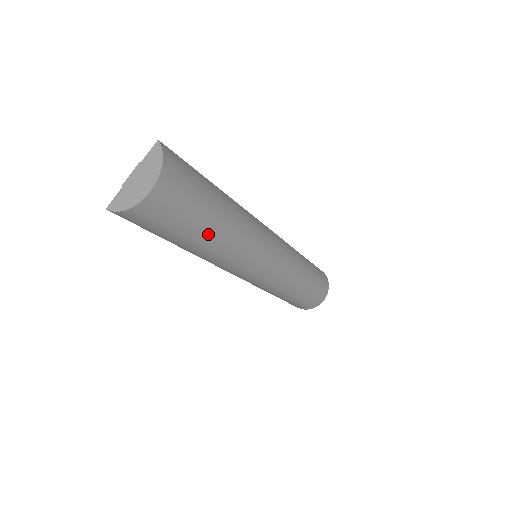
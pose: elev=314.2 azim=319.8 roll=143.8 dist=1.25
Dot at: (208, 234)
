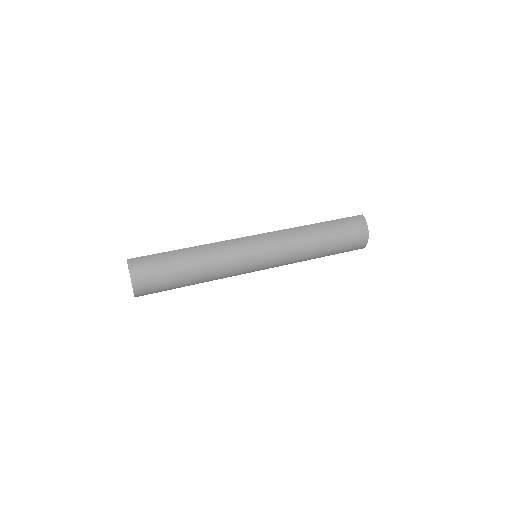
Dot at: (190, 279)
